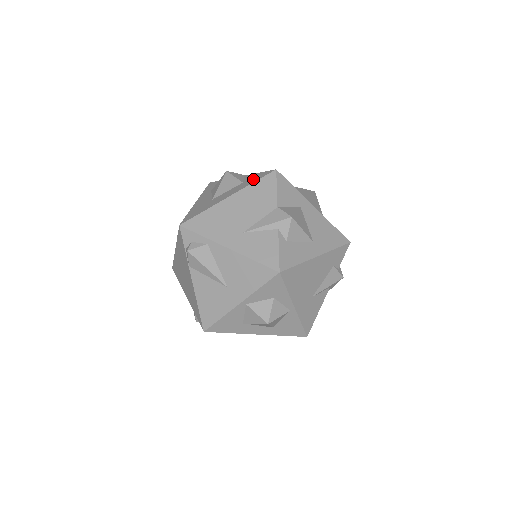
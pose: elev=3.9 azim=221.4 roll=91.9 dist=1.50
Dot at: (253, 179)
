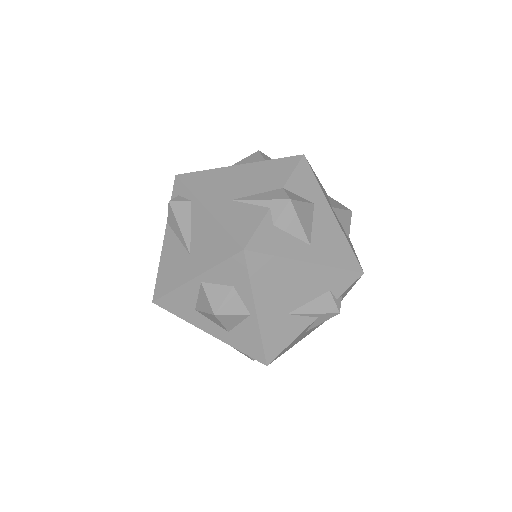
Dot at: occluded
